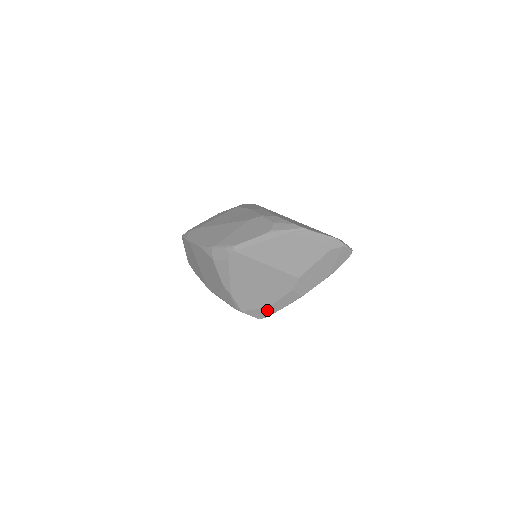
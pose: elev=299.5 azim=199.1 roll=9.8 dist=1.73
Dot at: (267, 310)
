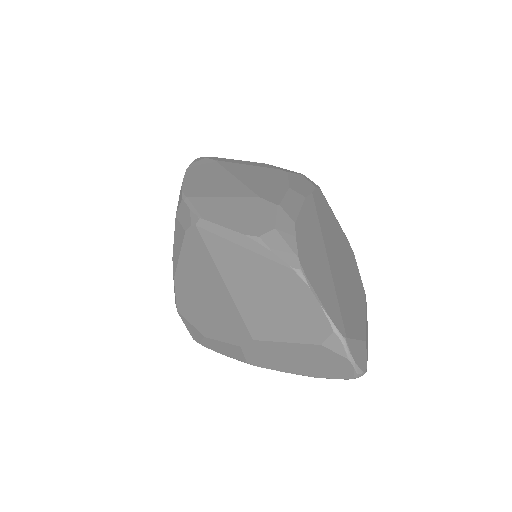
Dot at: (203, 338)
